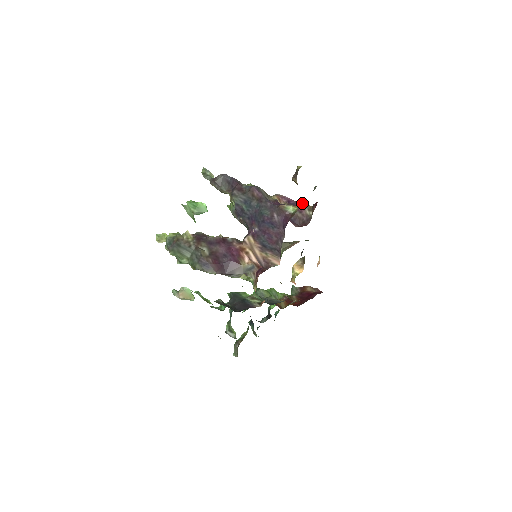
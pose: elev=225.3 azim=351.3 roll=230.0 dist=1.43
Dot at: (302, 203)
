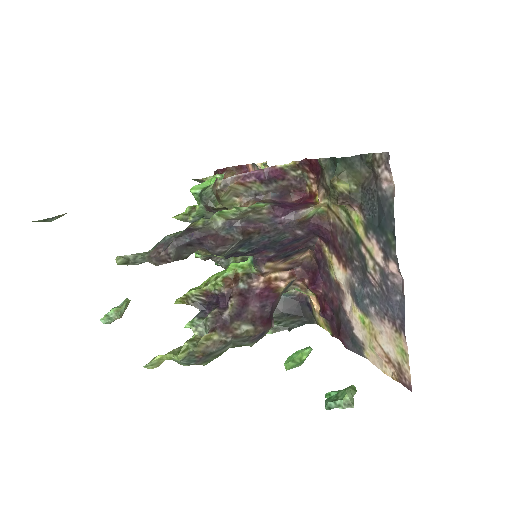
Dot at: (281, 169)
